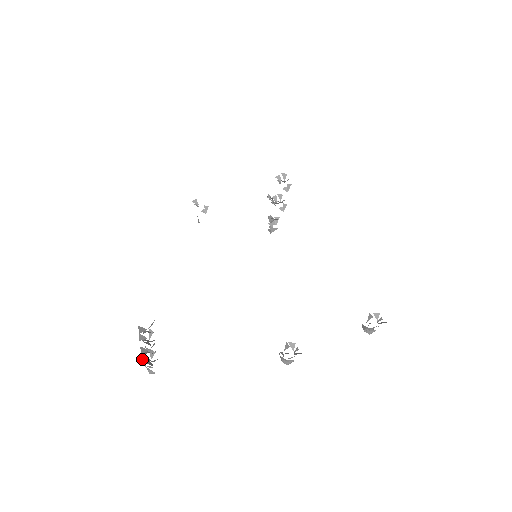
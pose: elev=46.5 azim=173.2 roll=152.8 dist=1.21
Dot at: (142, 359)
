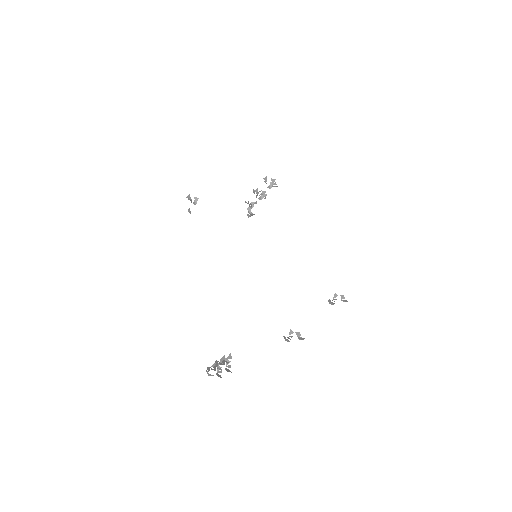
Dot at: (208, 370)
